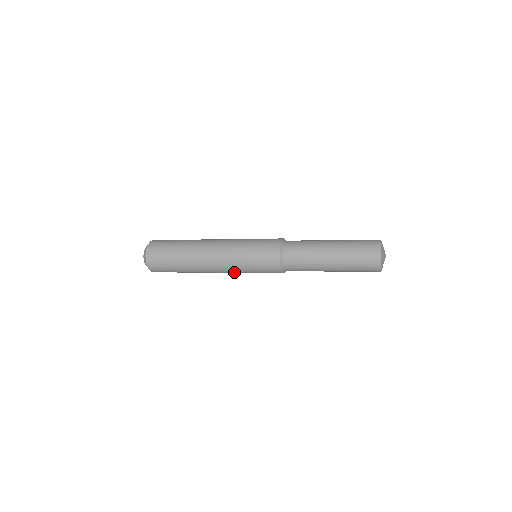
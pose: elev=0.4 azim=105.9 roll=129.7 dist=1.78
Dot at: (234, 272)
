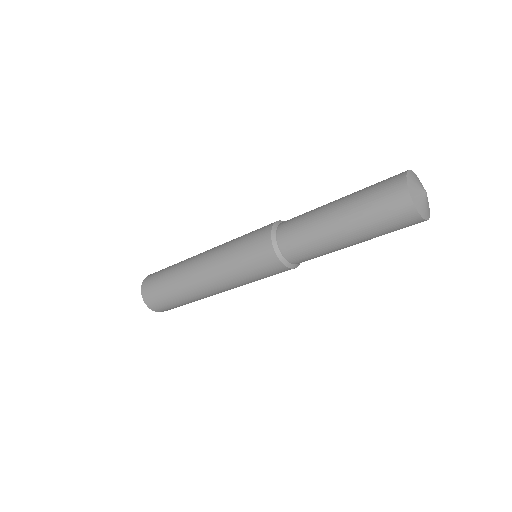
Dot at: (238, 286)
